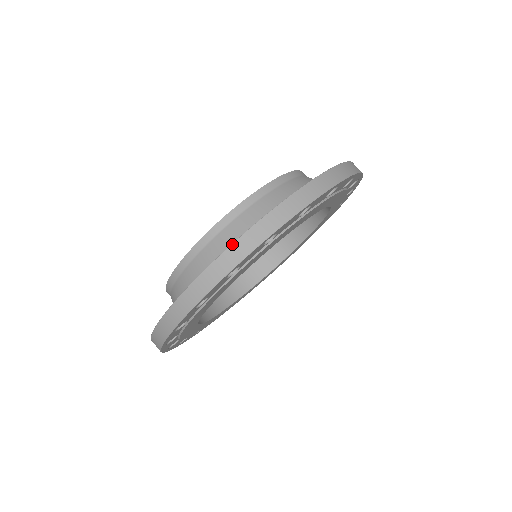
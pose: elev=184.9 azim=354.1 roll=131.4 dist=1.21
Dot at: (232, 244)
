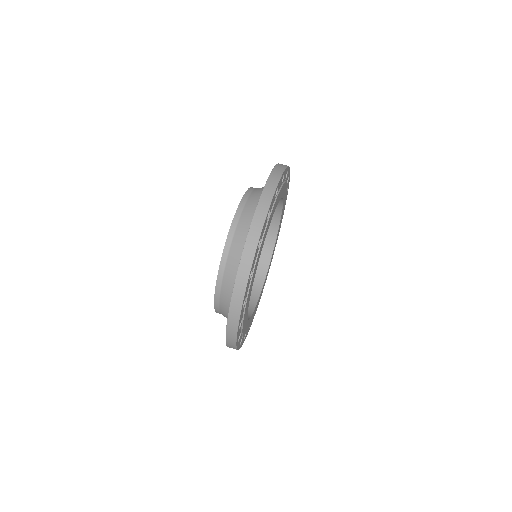
Dot at: (251, 225)
